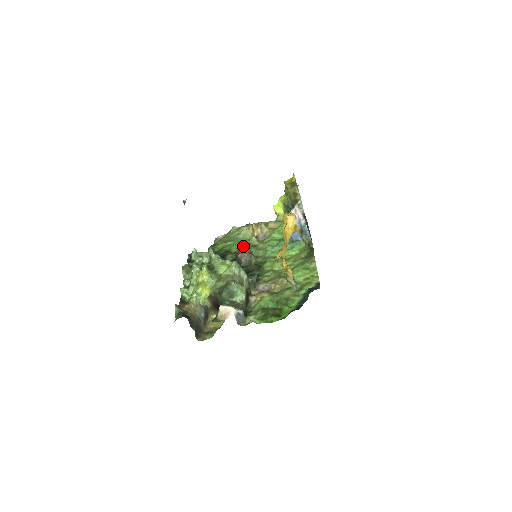
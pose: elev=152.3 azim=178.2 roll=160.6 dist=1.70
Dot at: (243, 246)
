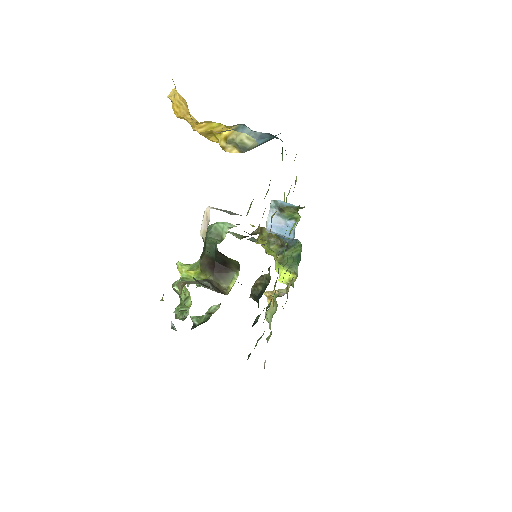
Dot at: (267, 306)
